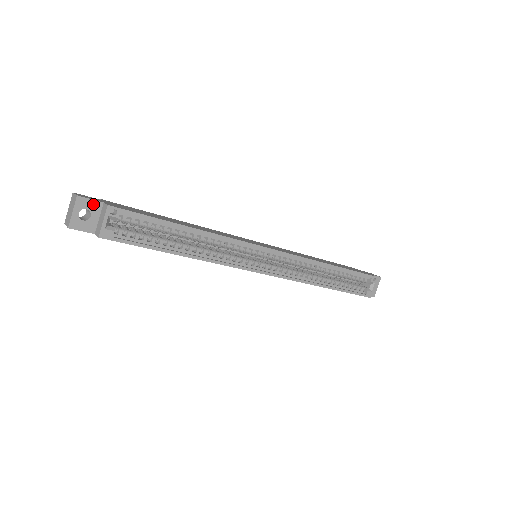
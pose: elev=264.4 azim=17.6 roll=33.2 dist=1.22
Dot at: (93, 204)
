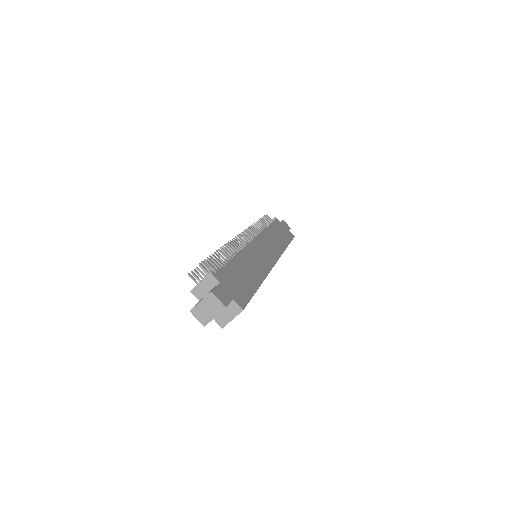
Dot at: (228, 304)
